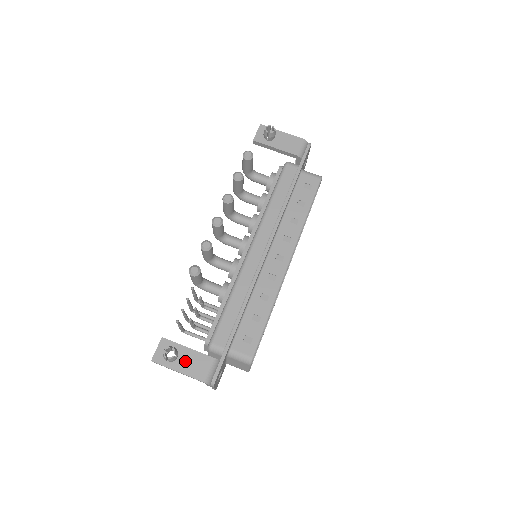
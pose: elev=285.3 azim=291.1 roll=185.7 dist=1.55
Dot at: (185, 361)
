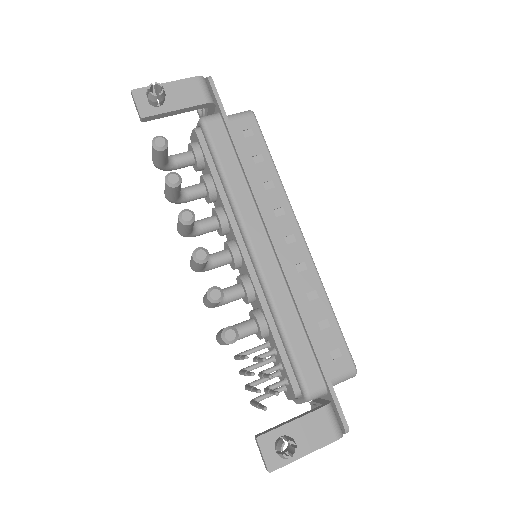
Dot at: (302, 438)
